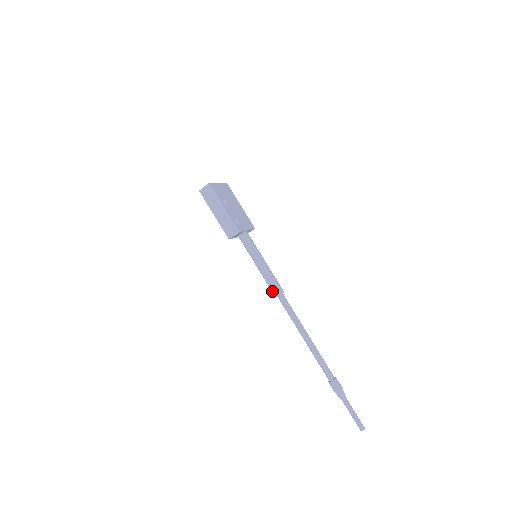
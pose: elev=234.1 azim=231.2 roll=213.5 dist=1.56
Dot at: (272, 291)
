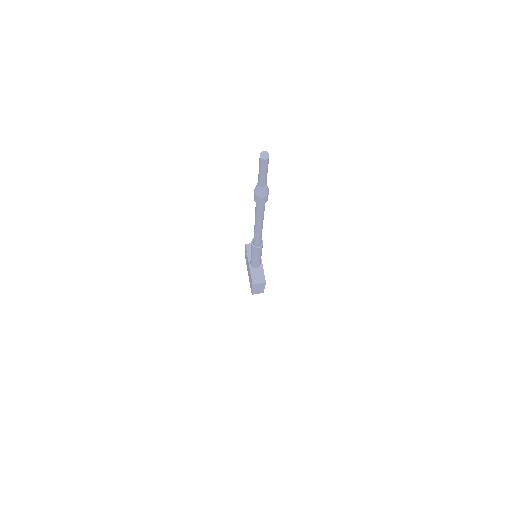
Dot at: occluded
